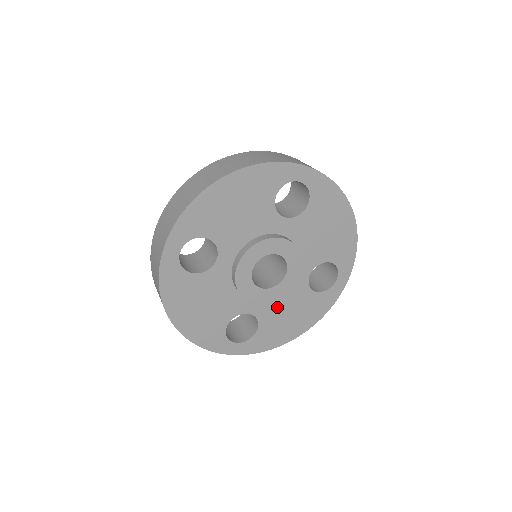
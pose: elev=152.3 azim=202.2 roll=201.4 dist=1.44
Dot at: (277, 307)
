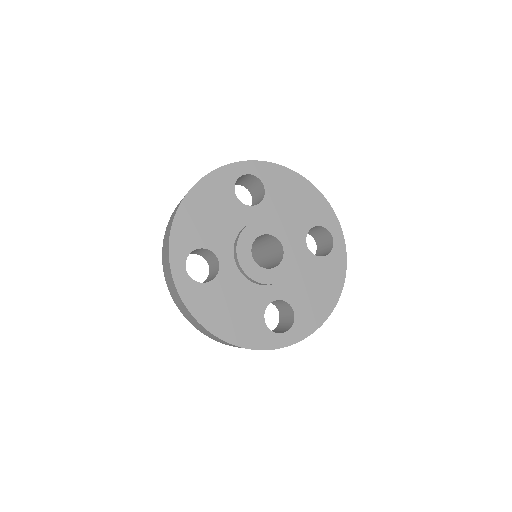
Dot at: (298, 284)
